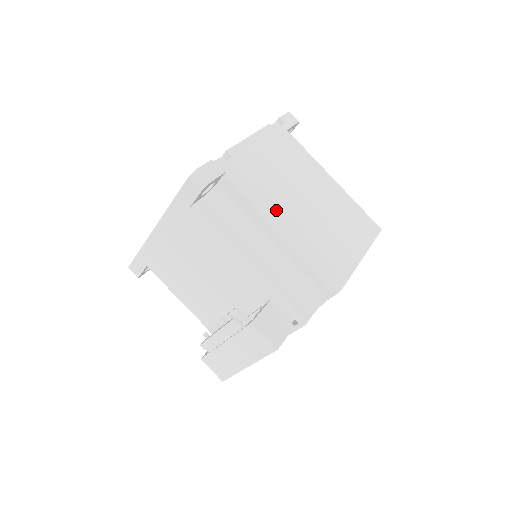
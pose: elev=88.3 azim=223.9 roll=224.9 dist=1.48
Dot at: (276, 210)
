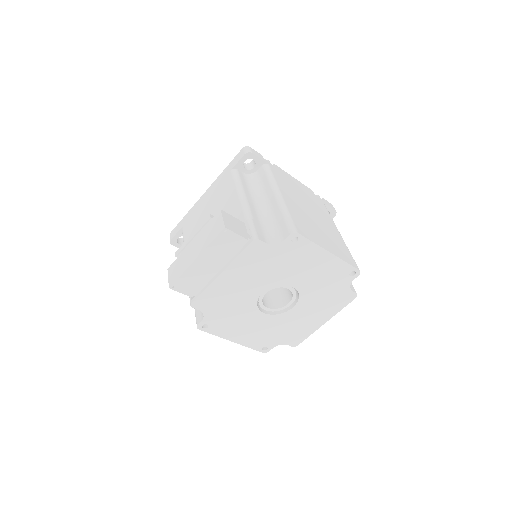
Dot at: (283, 190)
